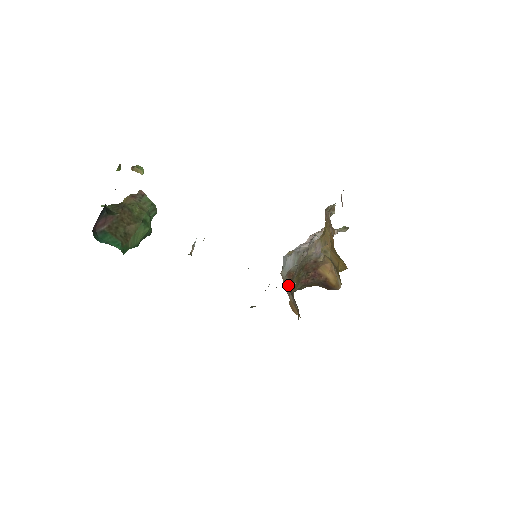
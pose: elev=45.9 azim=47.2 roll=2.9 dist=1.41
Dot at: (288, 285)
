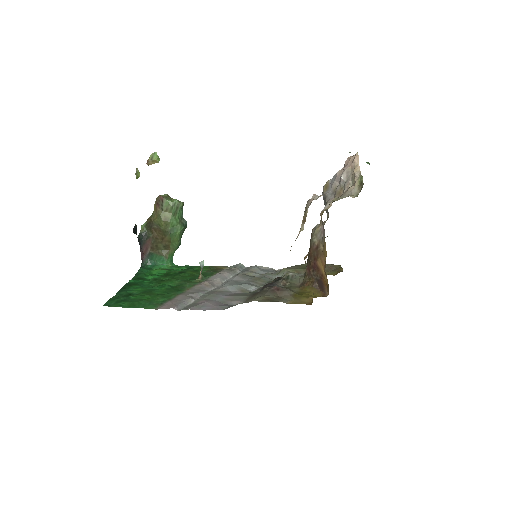
Dot at: occluded
